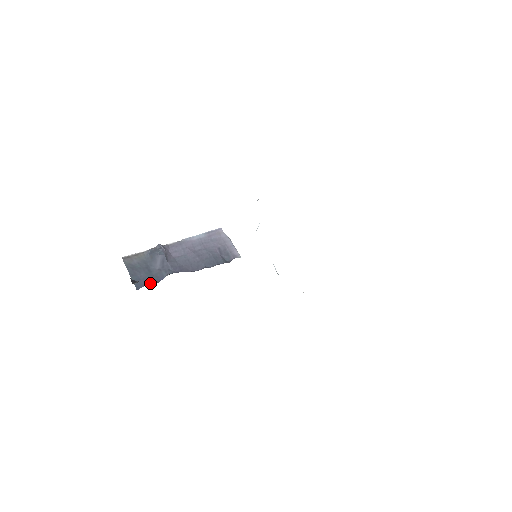
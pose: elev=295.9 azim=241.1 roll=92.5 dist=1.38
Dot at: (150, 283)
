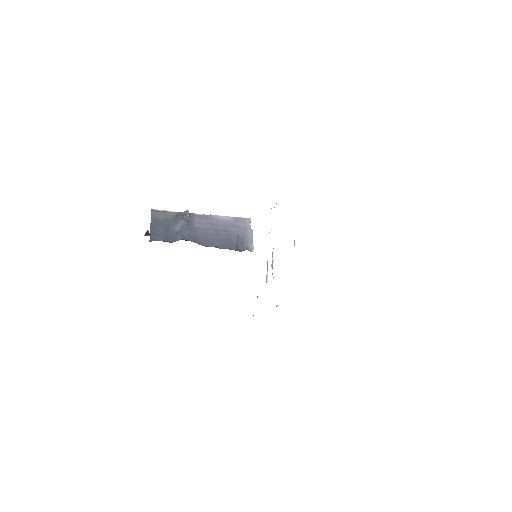
Dot at: (163, 240)
